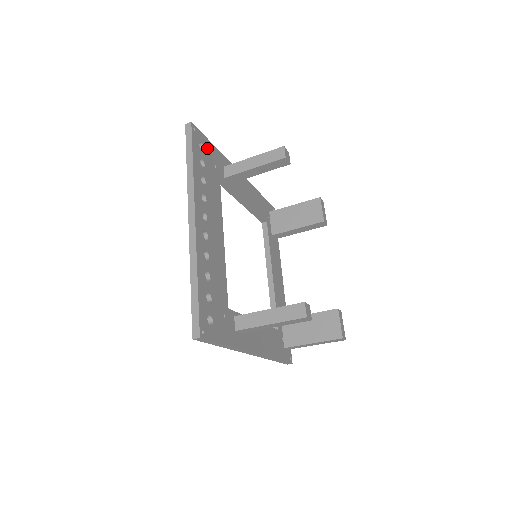
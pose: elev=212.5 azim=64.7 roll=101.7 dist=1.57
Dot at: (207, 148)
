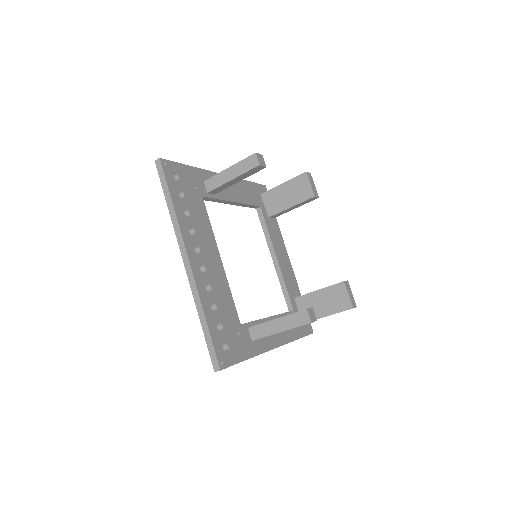
Dot at: (182, 174)
